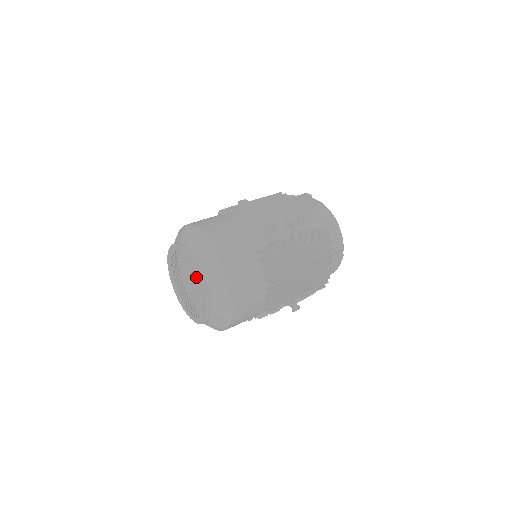
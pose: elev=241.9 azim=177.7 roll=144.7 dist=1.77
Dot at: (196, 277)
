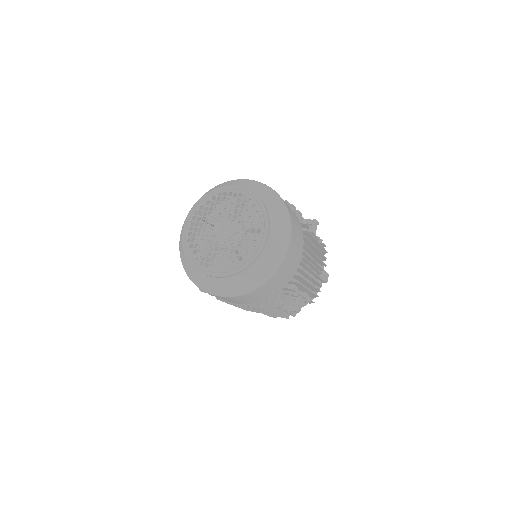
Dot at: occluded
